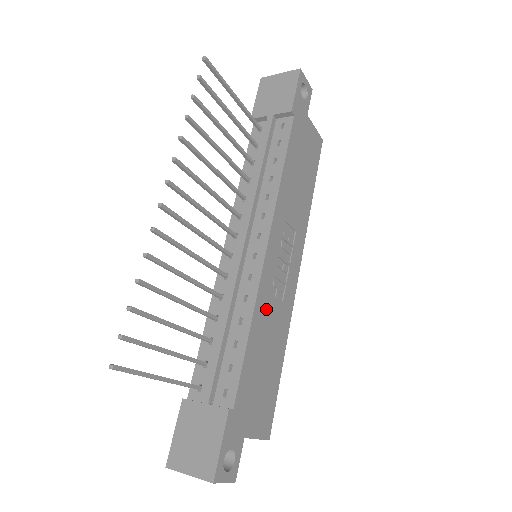
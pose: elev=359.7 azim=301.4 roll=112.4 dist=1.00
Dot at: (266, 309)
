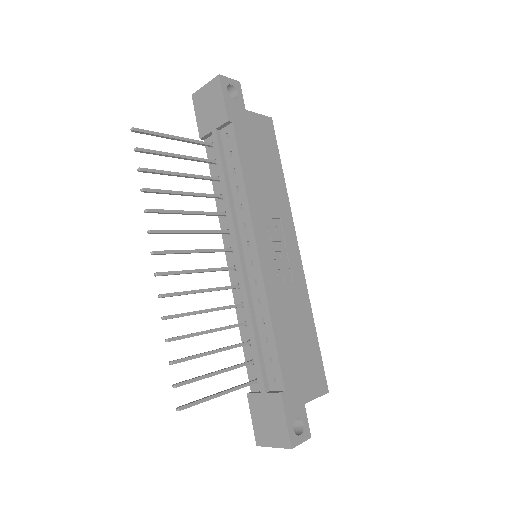
Dot at: (280, 300)
